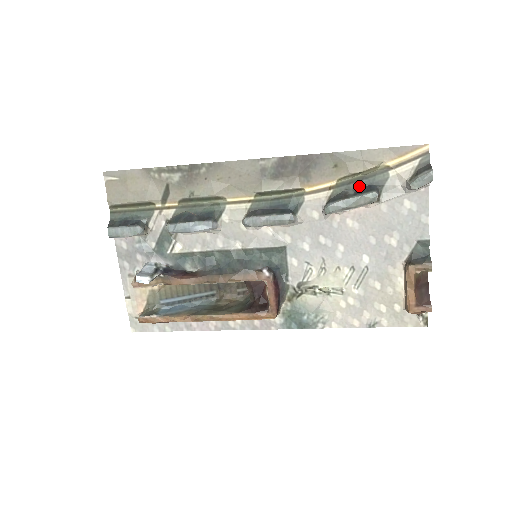
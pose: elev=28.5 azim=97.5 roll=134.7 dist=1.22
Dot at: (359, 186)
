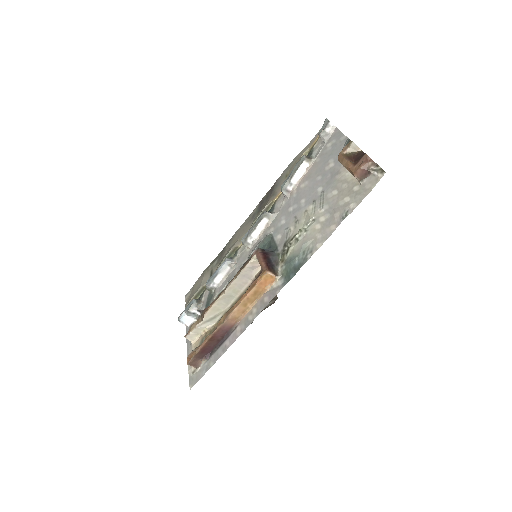
Dot at: occluded
